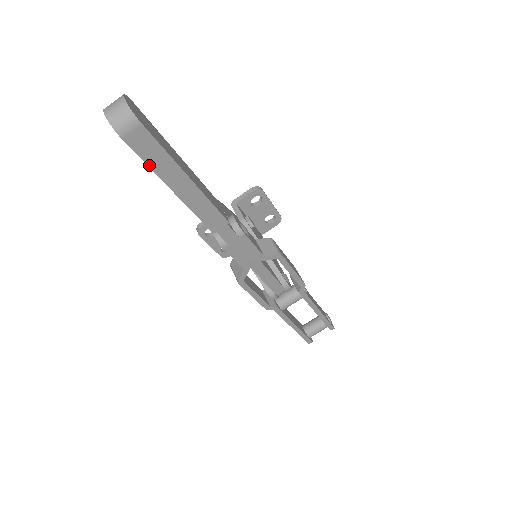
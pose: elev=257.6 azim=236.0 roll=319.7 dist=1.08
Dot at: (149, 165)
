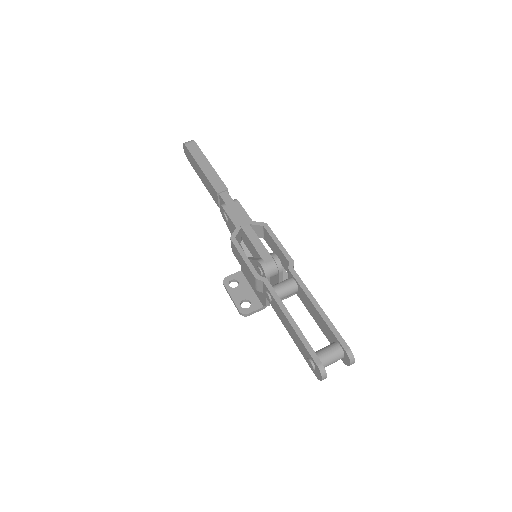
Dot at: (192, 155)
